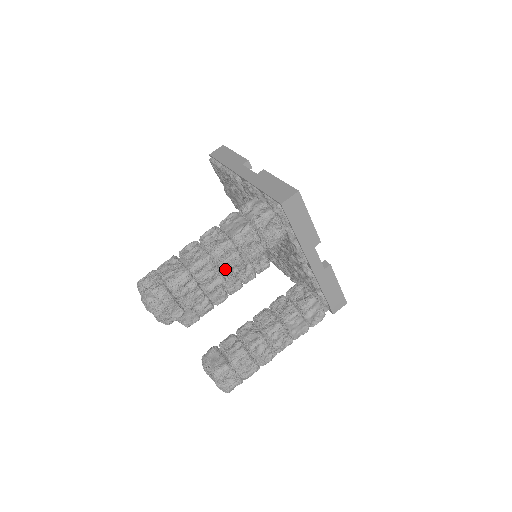
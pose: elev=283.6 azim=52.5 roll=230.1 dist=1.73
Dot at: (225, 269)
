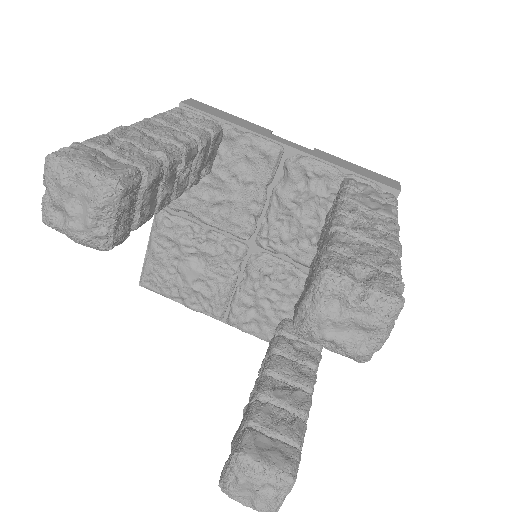
Dot at: (164, 138)
